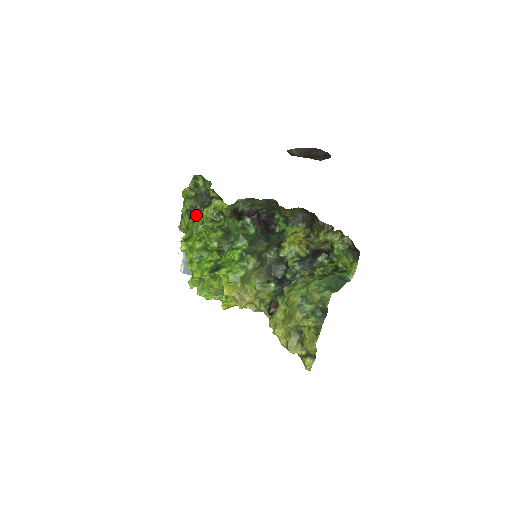
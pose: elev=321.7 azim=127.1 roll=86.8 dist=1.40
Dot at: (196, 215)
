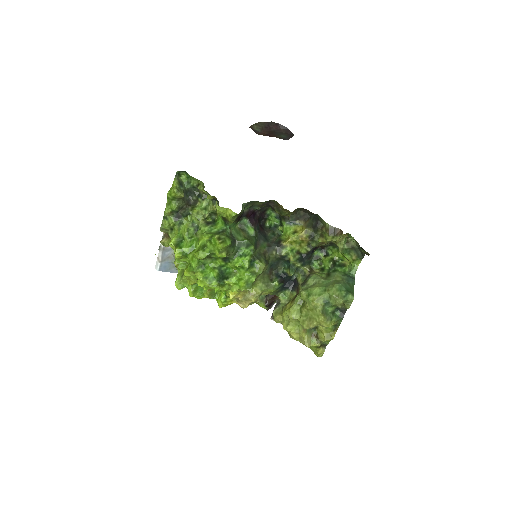
Dot at: (183, 216)
